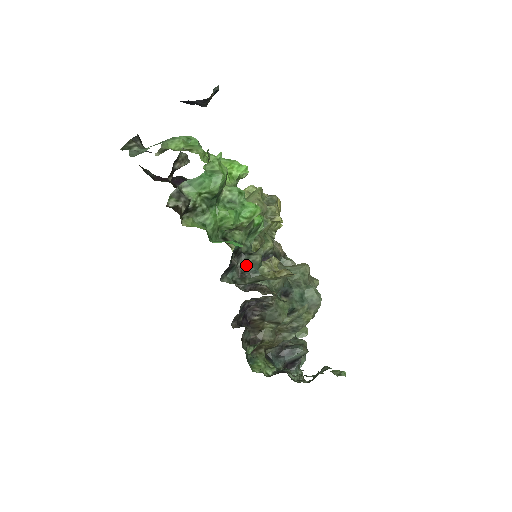
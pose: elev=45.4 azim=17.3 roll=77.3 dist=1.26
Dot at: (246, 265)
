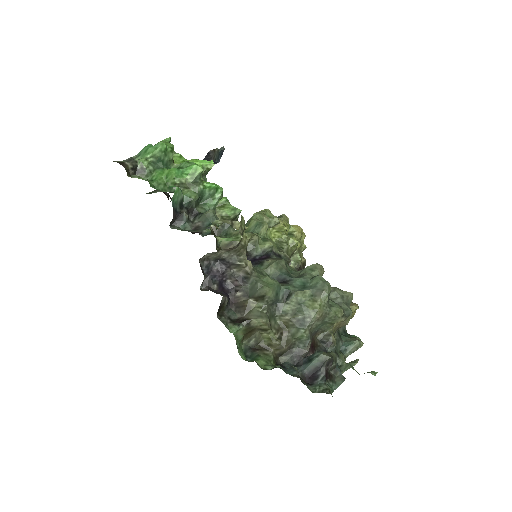
Dot at: (201, 221)
